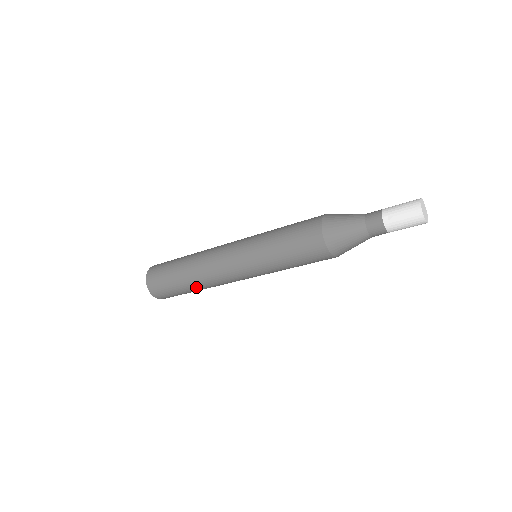
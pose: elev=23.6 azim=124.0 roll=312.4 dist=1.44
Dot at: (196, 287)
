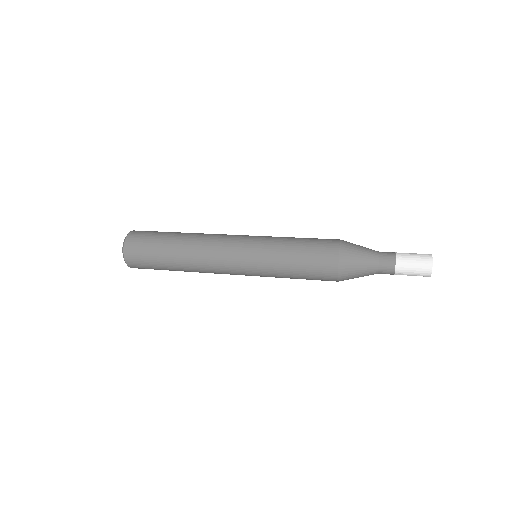
Dot at: occluded
